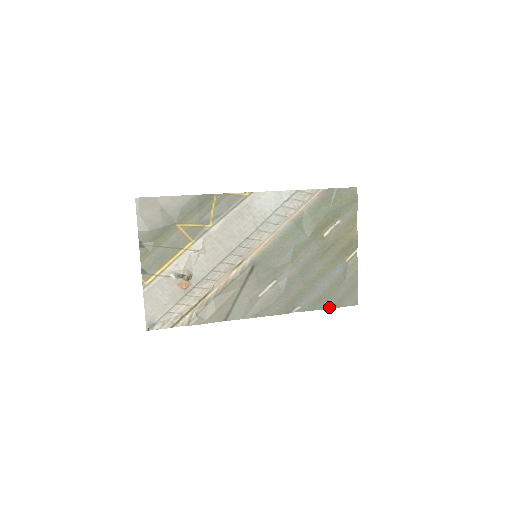
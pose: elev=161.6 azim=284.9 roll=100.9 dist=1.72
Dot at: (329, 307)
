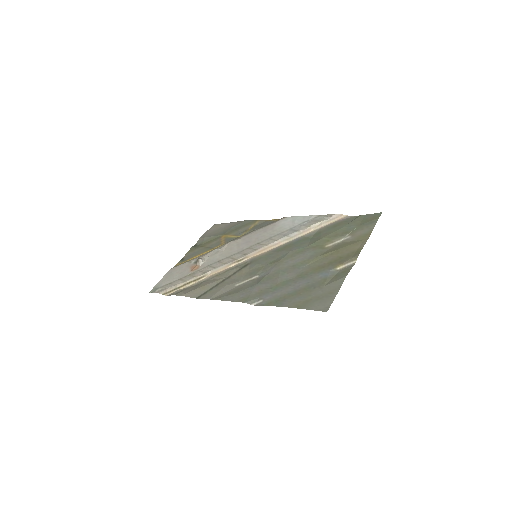
Dot at: (291, 306)
